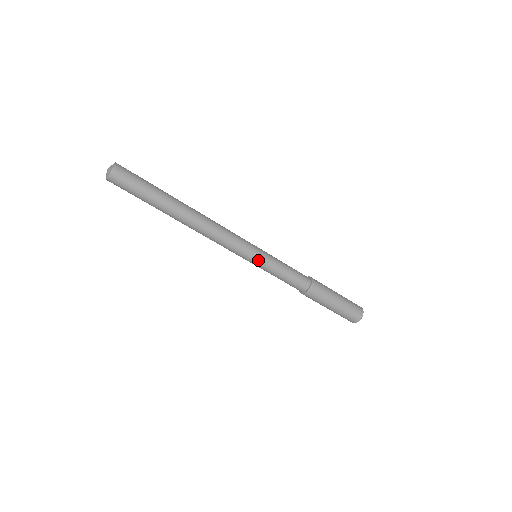
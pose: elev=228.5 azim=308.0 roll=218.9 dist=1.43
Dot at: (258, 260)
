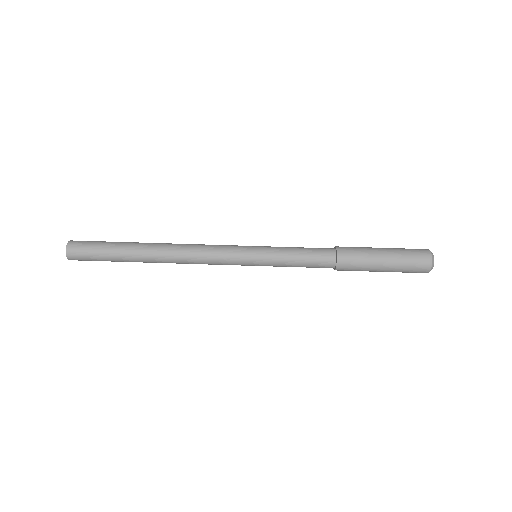
Dot at: (257, 261)
